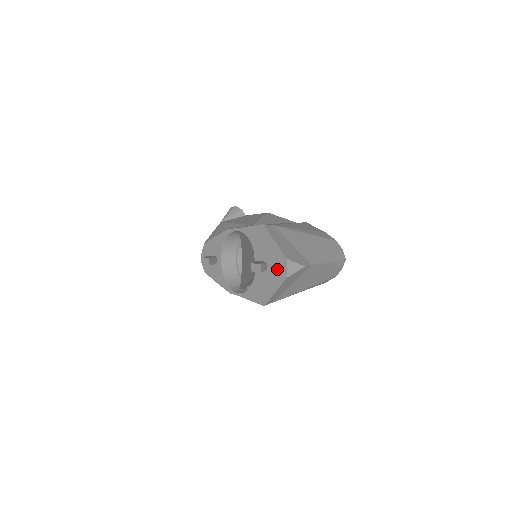
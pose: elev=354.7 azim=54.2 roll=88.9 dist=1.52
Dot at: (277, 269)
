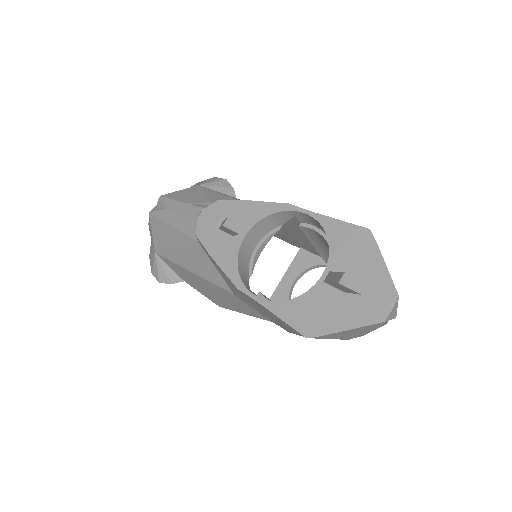
Dot at: (369, 301)
